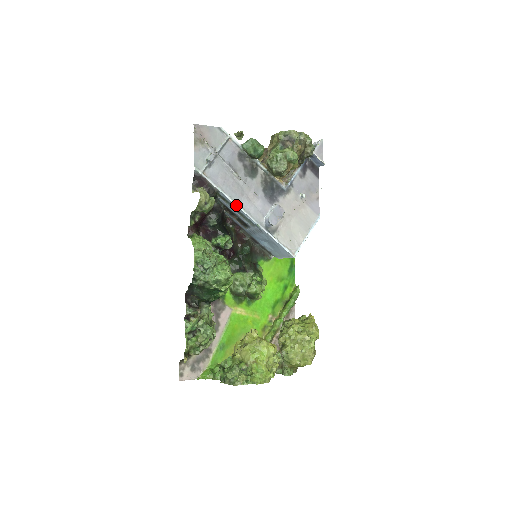
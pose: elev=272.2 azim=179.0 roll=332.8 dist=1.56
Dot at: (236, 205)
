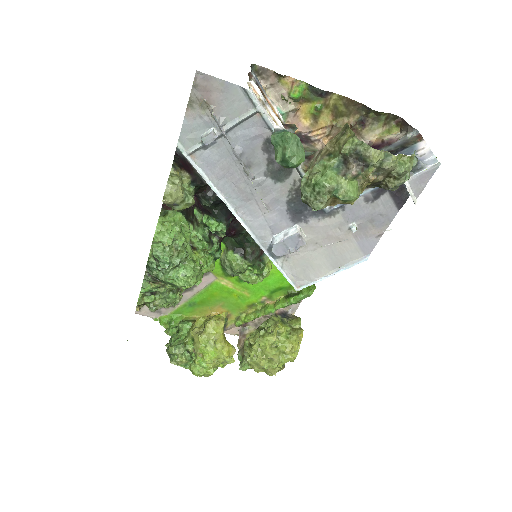
Dot at: (231, 211)
